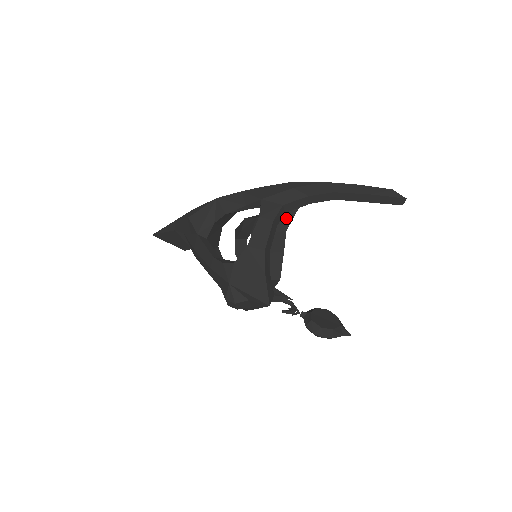
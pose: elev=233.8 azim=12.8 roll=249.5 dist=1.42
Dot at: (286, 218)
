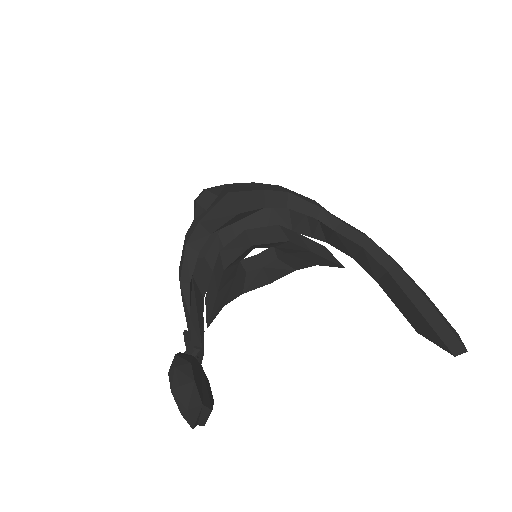
Dot at: (324, 253)
